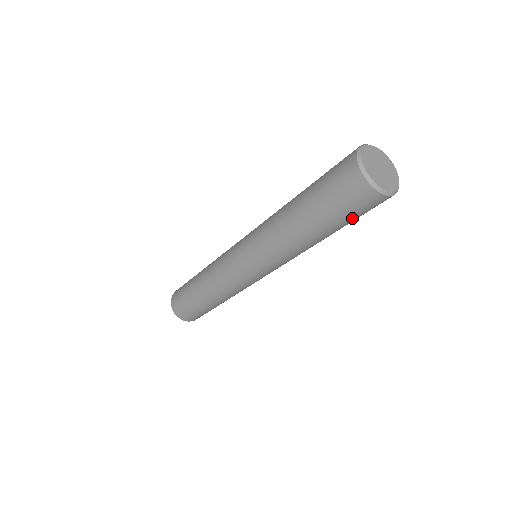
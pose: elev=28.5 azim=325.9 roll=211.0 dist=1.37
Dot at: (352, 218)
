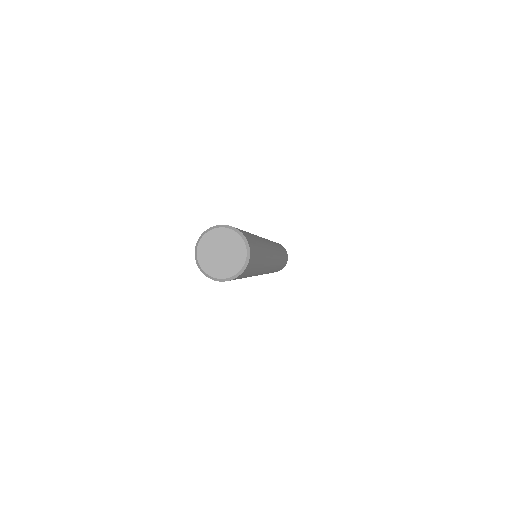
Dot at: (247, 274)
